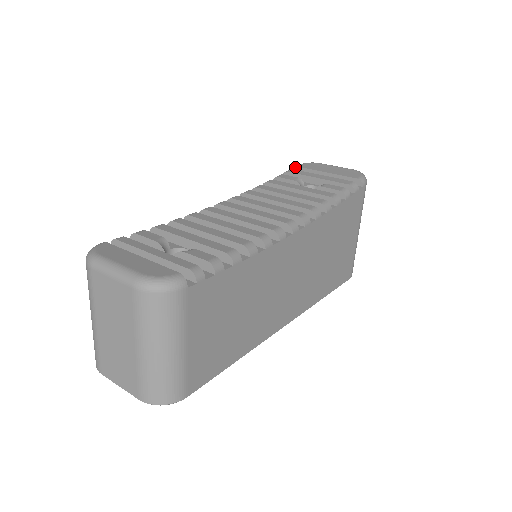
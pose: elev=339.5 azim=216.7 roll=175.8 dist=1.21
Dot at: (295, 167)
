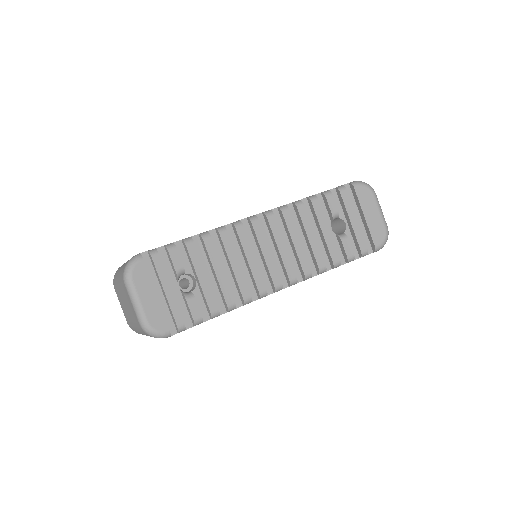
Dot at: (353, 185)
